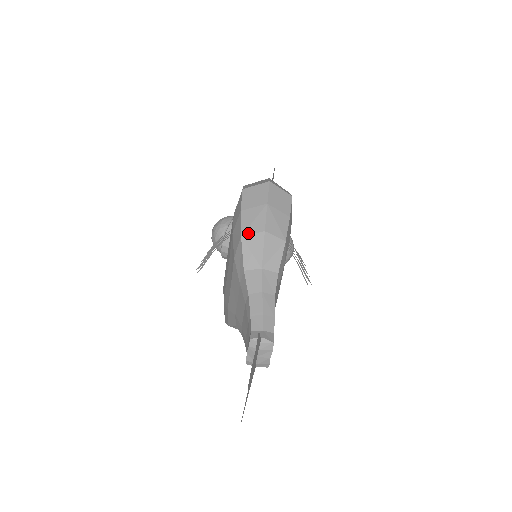
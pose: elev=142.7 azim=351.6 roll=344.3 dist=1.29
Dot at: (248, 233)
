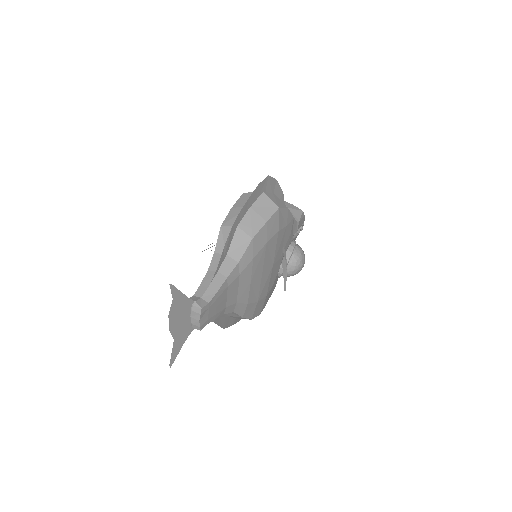
Dot at: (226, 225)
